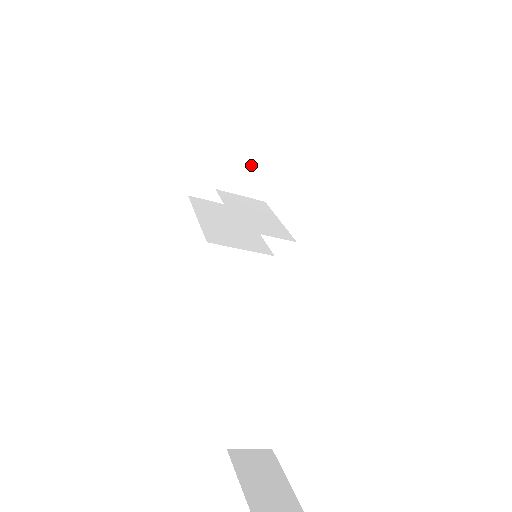
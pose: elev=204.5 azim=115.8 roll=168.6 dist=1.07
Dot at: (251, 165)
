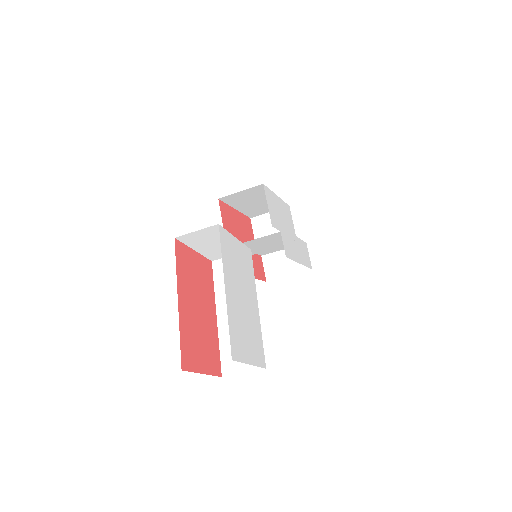
Dot at: occluded
